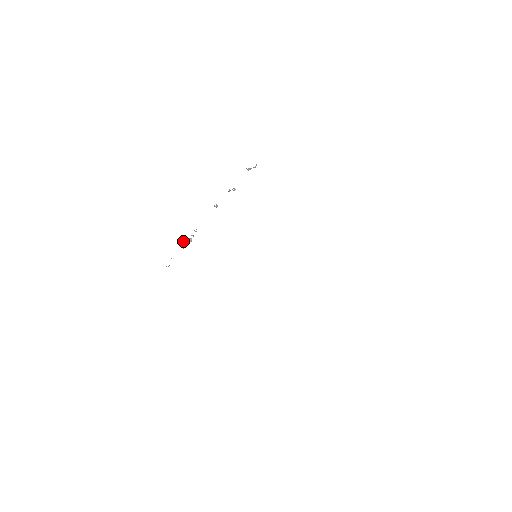
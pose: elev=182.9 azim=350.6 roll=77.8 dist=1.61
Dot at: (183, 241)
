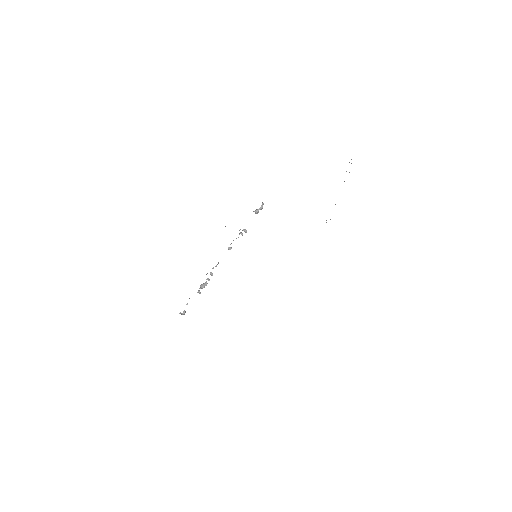
Dot at: (200, 287)
